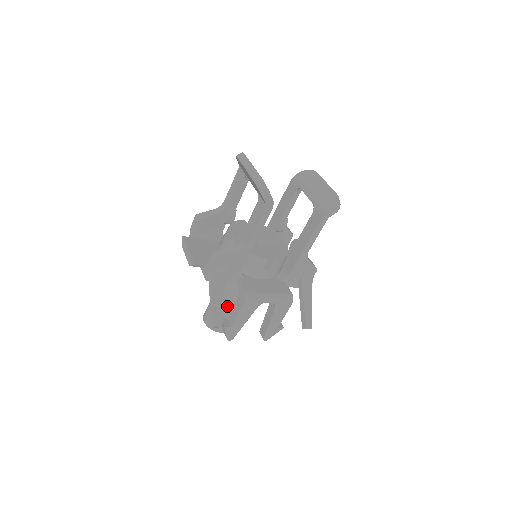
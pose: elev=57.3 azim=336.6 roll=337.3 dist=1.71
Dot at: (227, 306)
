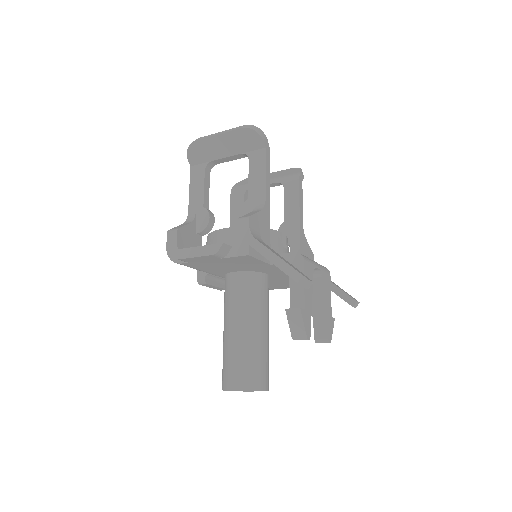
Dot at: (257, 337)
